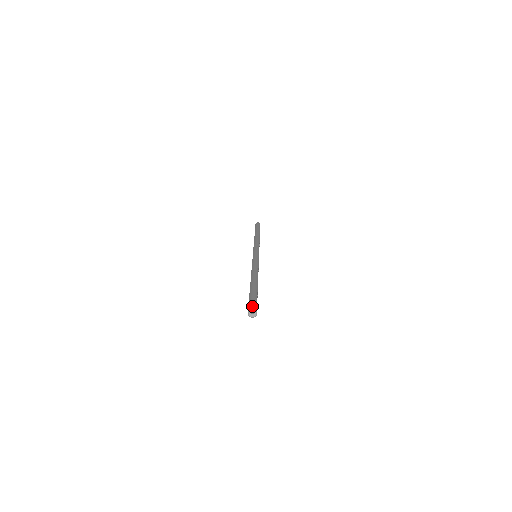
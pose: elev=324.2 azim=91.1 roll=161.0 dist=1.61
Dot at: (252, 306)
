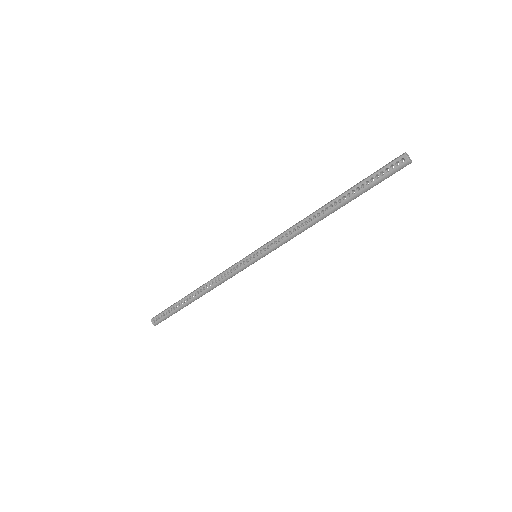
Dot at: (403, 153)
